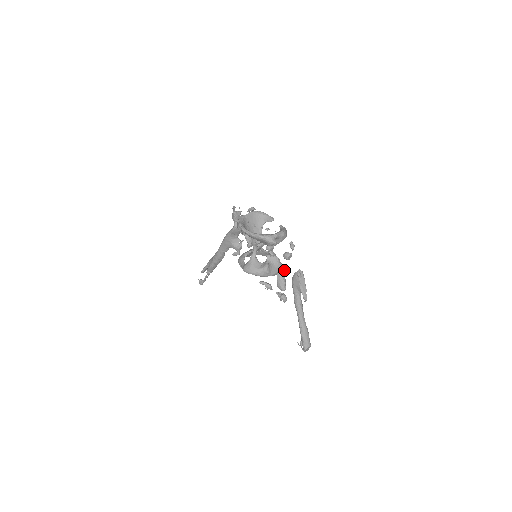
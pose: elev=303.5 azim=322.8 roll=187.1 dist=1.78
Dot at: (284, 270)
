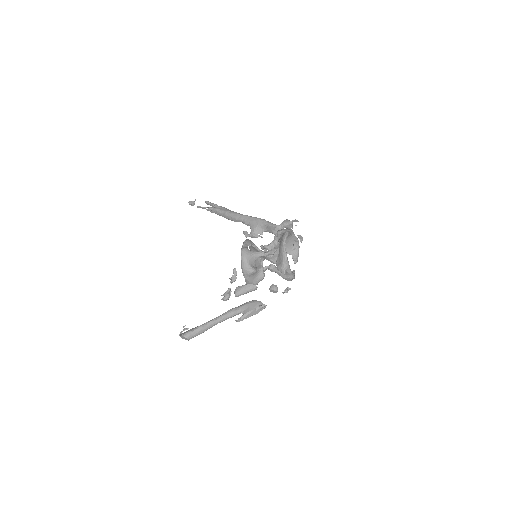
Dot at: (256, 289)
